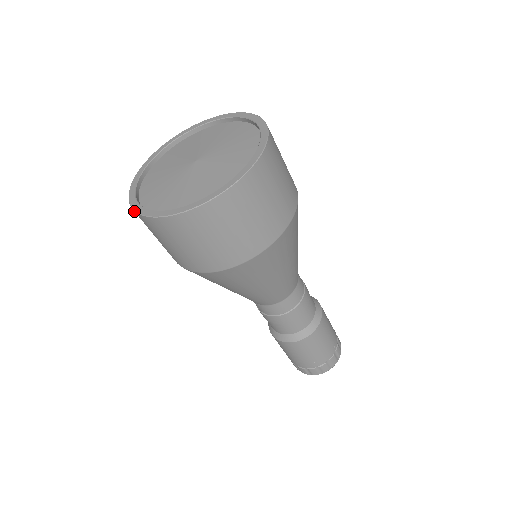
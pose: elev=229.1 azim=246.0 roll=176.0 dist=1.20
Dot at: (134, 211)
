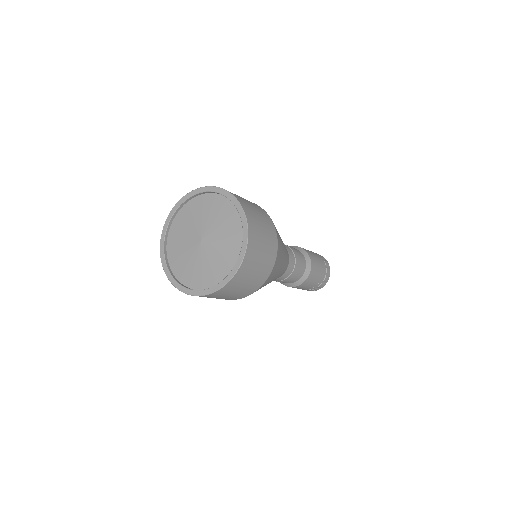
Dot at: (211, 294)
